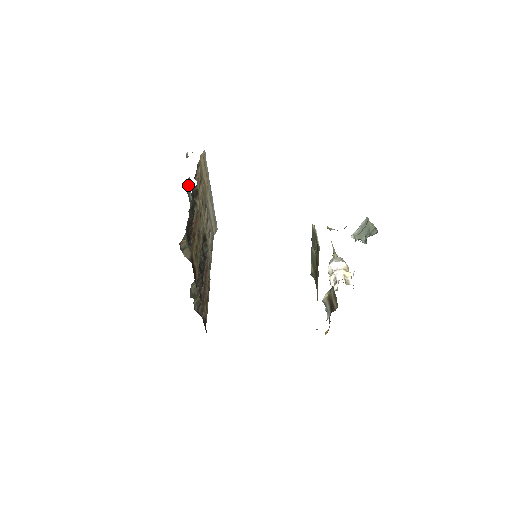
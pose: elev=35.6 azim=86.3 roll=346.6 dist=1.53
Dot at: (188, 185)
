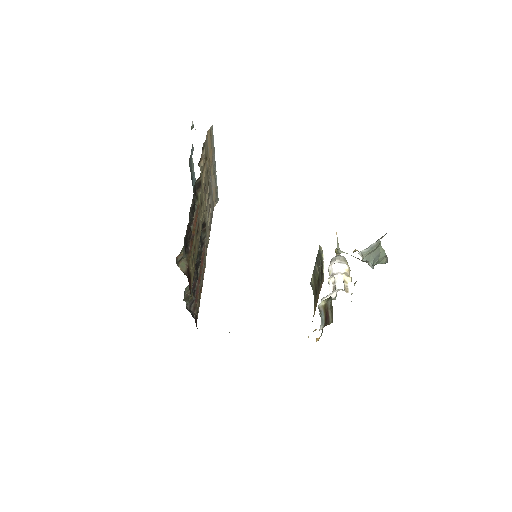
Dot at: (191, 155)
